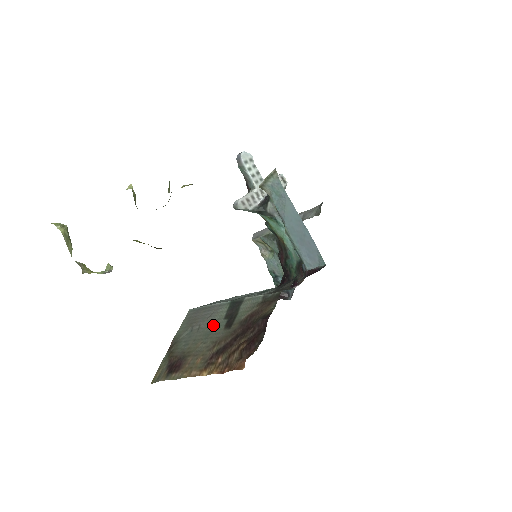
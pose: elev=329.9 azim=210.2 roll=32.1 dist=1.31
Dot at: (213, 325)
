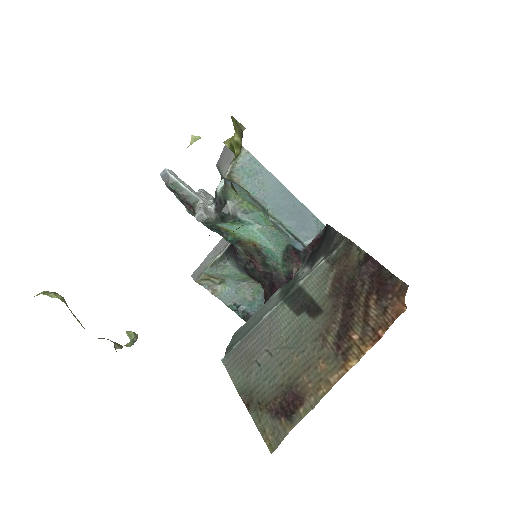
Dot at: (290, 332)
